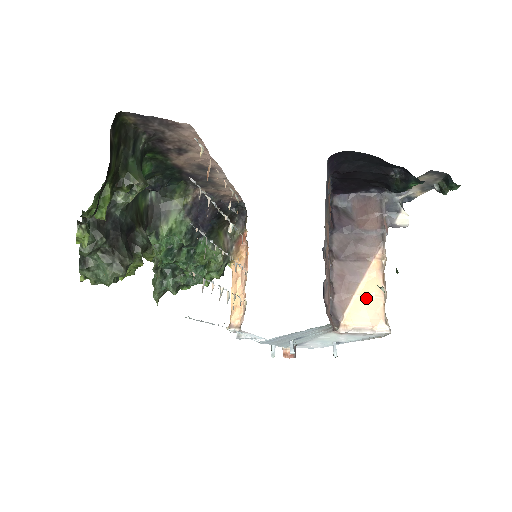
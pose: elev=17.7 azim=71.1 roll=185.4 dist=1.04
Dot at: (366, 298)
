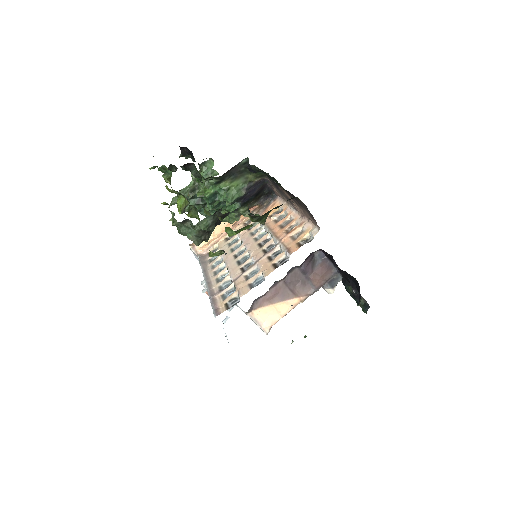
Dot at: (275, 311)
